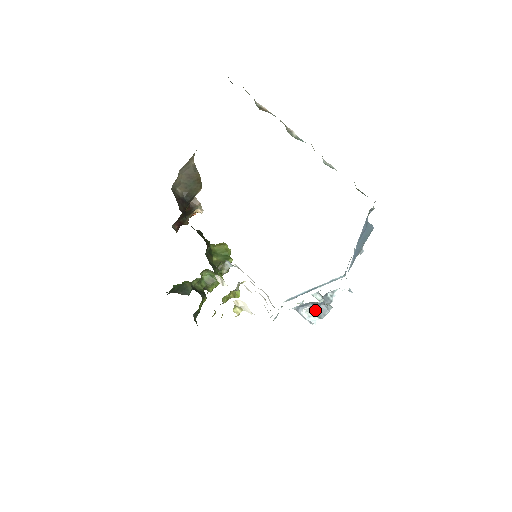
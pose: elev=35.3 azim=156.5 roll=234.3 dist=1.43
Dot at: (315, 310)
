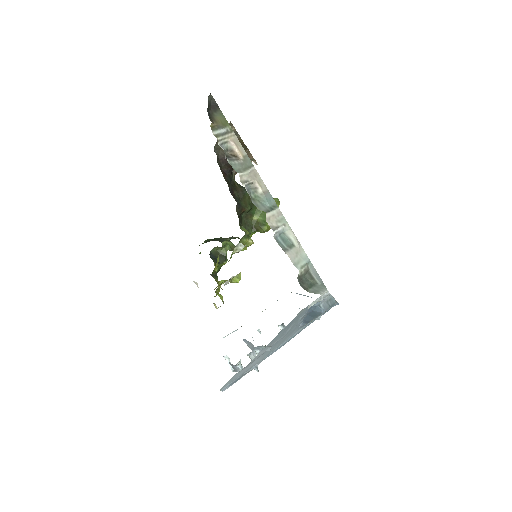
Dot at: (231, 364)
